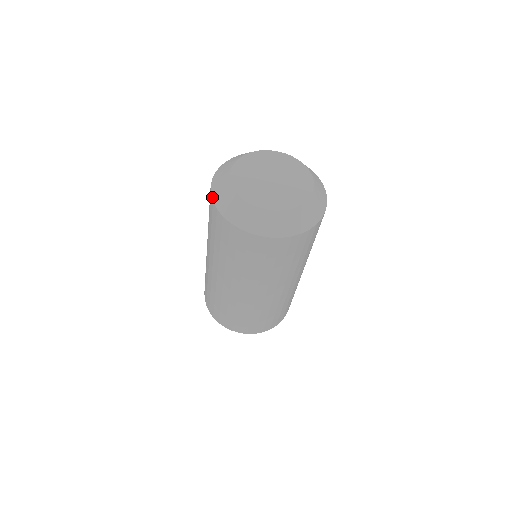
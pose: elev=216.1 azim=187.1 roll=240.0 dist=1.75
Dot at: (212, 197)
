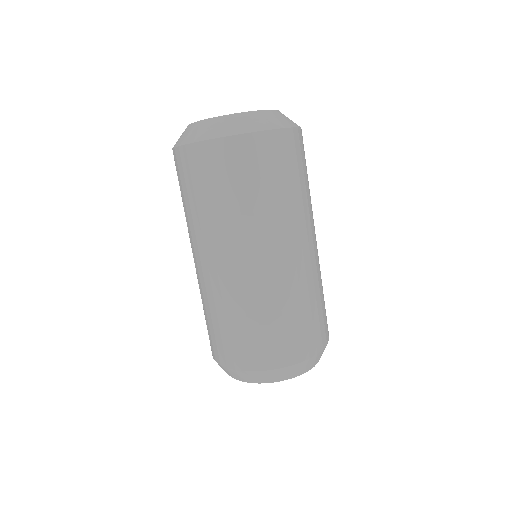
Dot at: occluded
